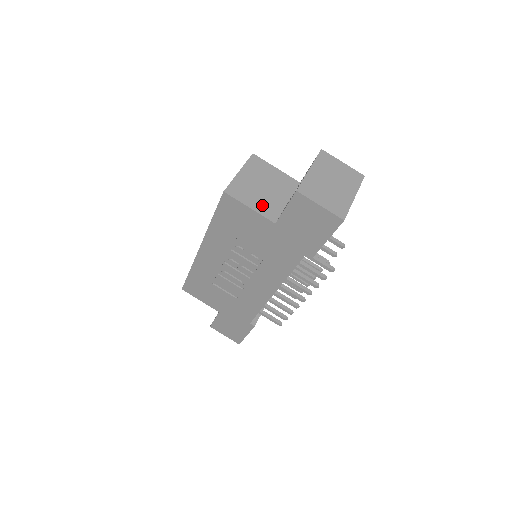
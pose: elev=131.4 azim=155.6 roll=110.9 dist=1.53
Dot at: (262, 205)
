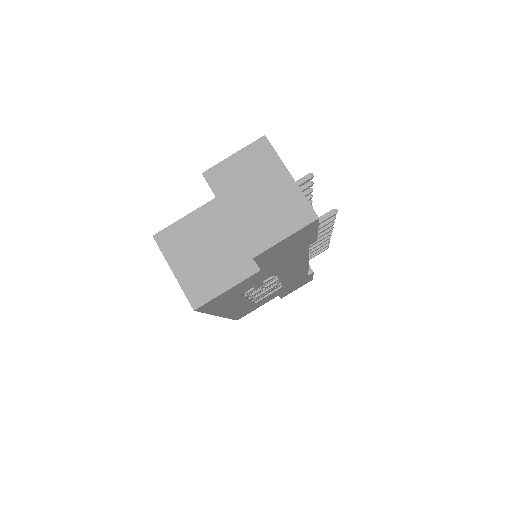
Dot at: (230, 271)
